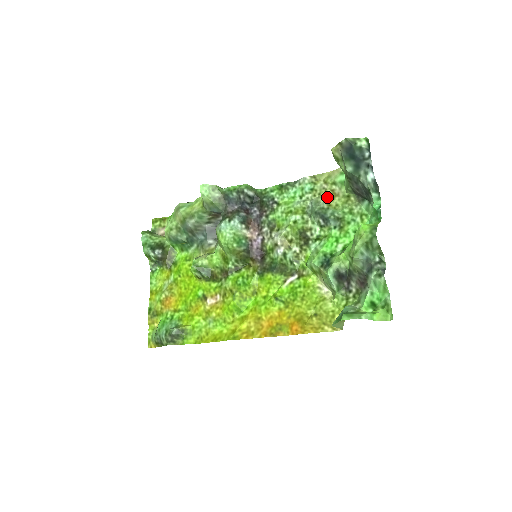
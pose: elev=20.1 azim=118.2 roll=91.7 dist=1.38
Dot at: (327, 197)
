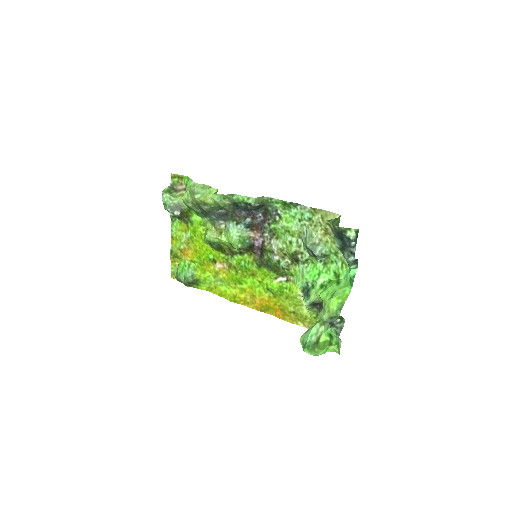
Dot at: (321, 232)
